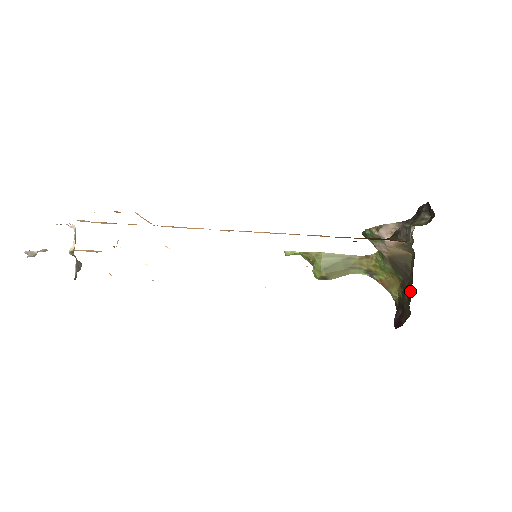
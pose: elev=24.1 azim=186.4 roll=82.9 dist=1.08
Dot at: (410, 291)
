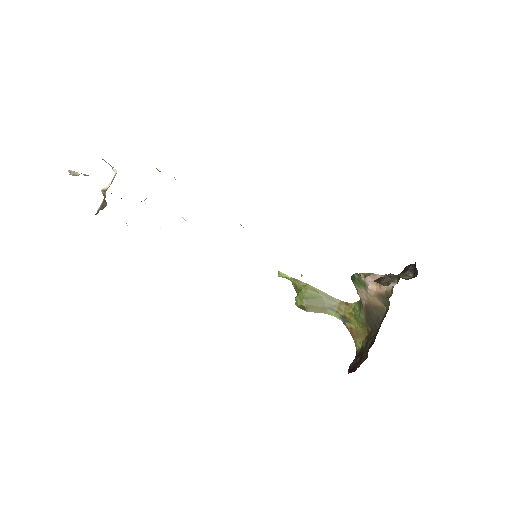
Dot at: (374, 339)
